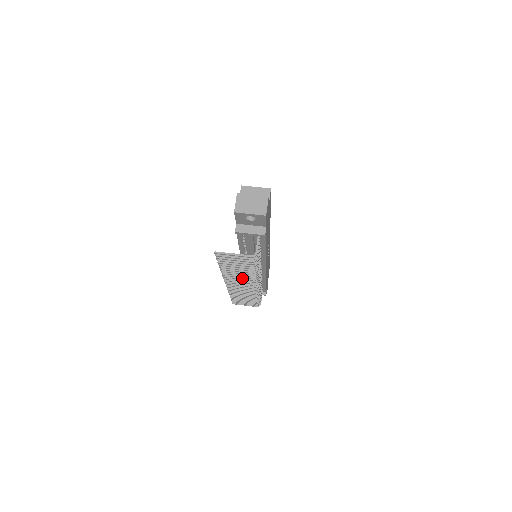
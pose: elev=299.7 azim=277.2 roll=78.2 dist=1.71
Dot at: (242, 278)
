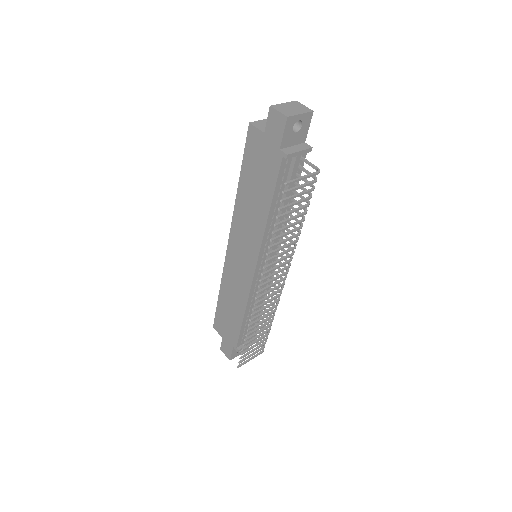
Dot at: (281, 258)
